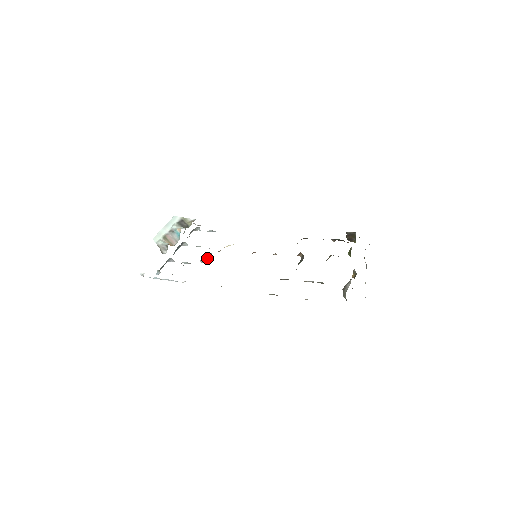
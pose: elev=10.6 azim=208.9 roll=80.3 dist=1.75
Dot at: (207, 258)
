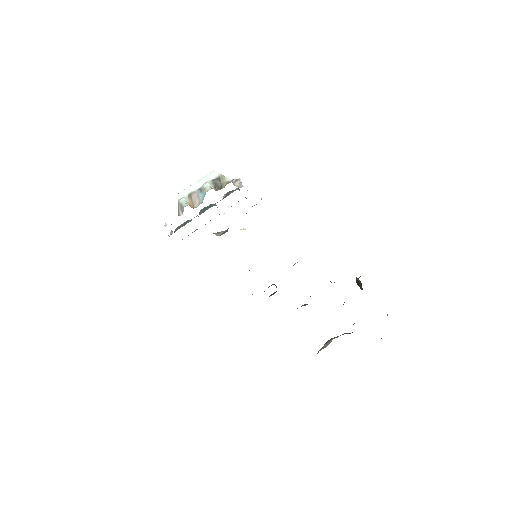
Dot at: (221, 233)
